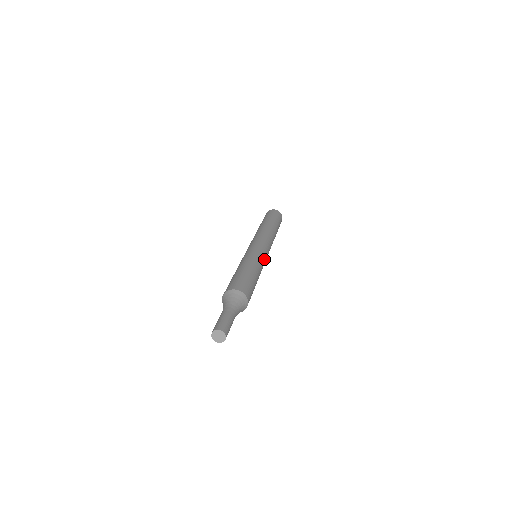
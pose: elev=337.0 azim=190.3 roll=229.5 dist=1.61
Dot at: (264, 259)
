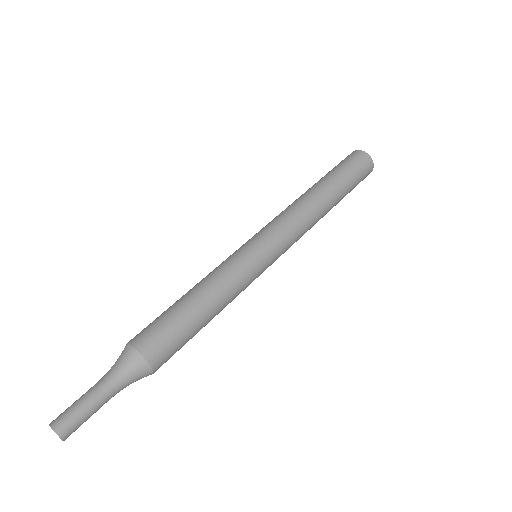
Dot at: (256, 276)
